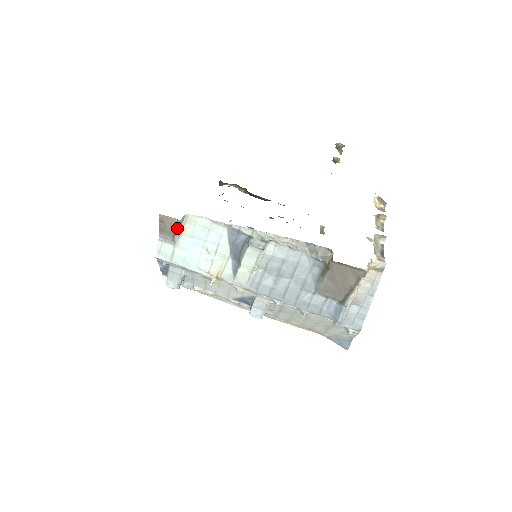
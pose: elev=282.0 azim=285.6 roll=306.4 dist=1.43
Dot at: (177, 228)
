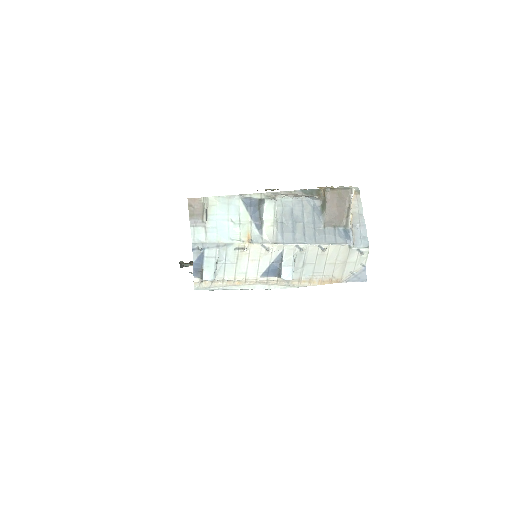
Dot at: (204, 207)
